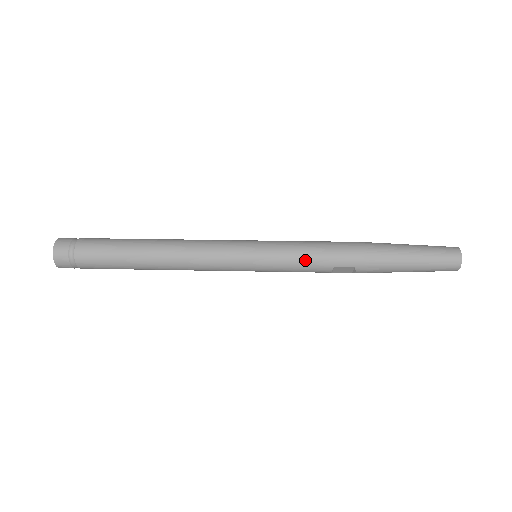
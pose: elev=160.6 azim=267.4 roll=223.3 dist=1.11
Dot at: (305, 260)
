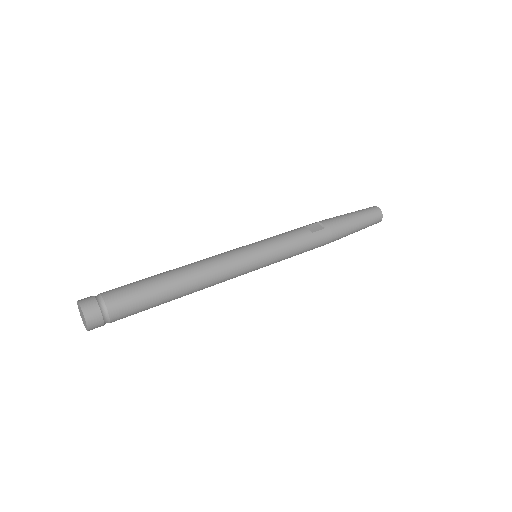
Dot at: occluded
